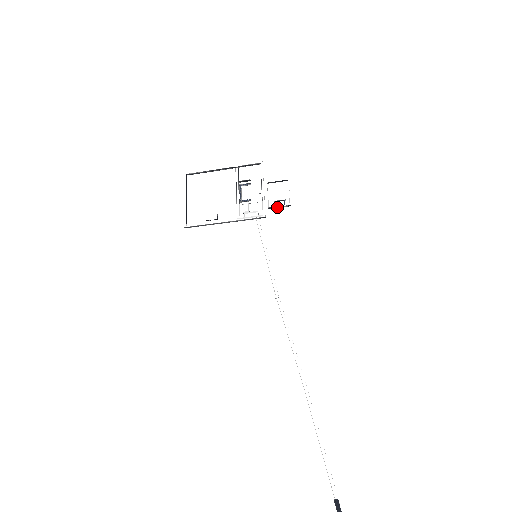
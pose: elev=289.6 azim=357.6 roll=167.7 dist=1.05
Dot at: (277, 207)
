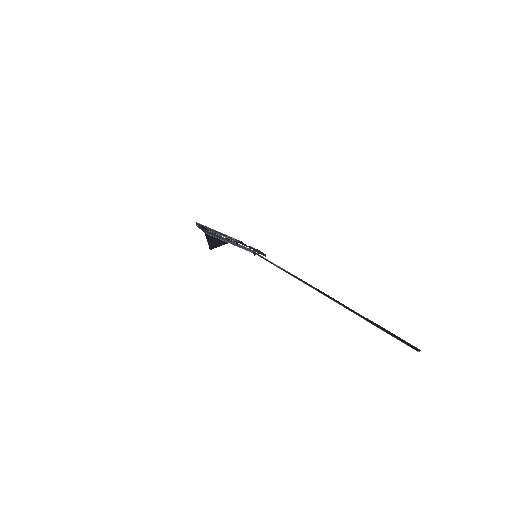
Dot at: (259, 253)
